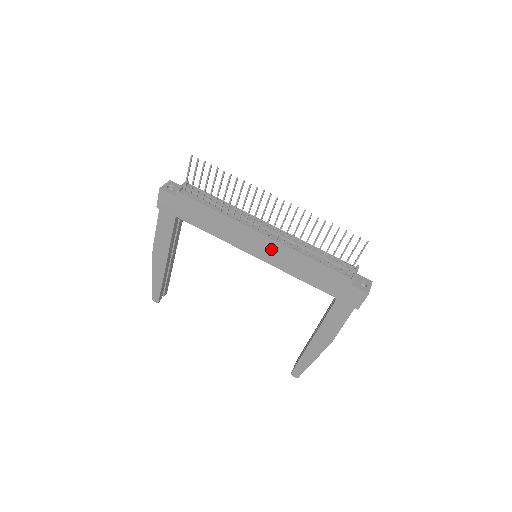
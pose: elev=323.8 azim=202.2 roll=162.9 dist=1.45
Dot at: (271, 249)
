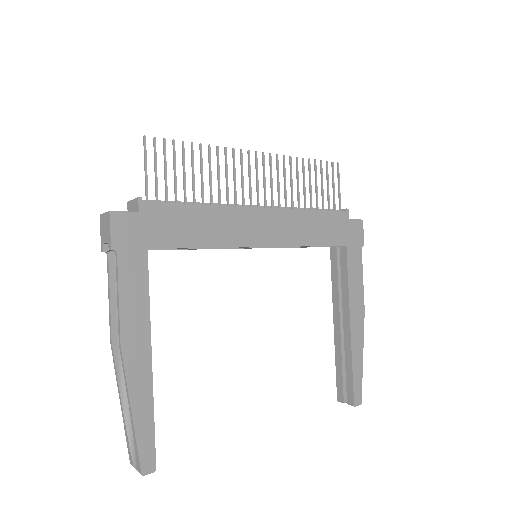
Dot at: (275, 223)
